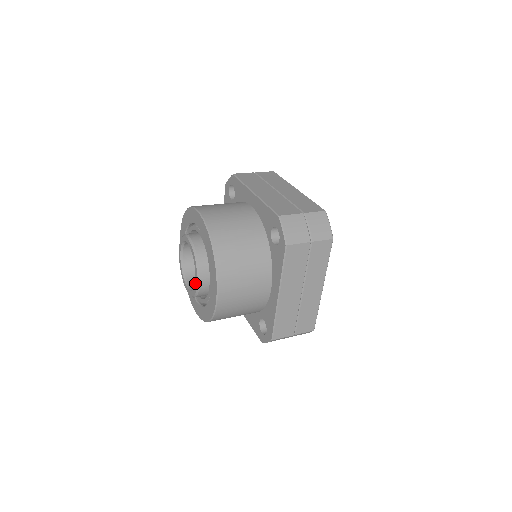
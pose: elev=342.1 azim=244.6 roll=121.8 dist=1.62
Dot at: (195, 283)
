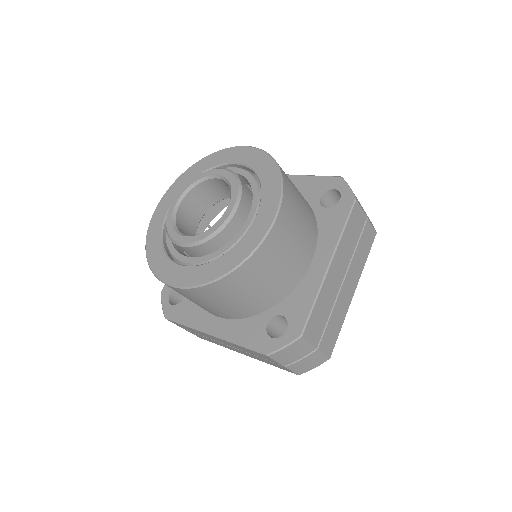
Dot at: (225, 212)
